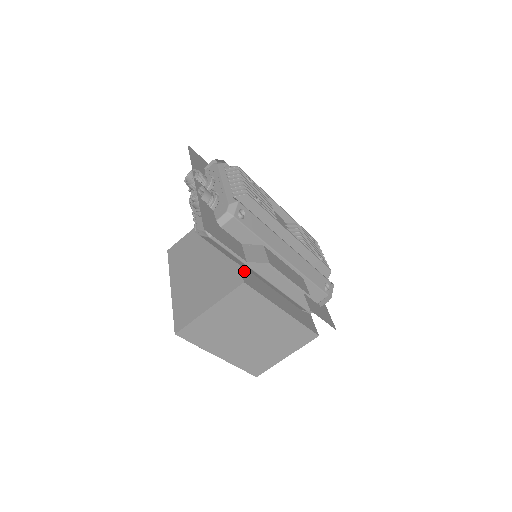
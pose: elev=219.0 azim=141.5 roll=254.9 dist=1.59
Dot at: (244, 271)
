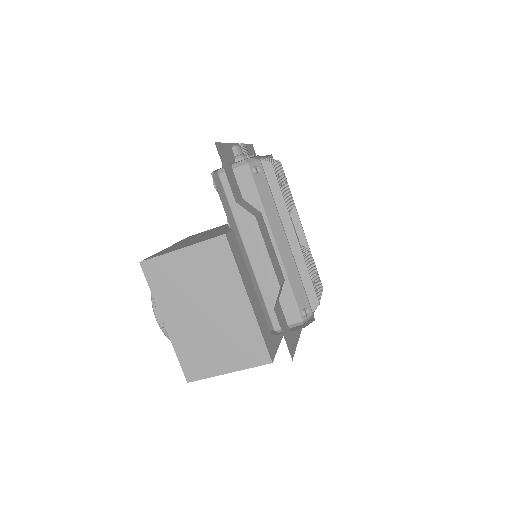
Dot at: (233, 236)
